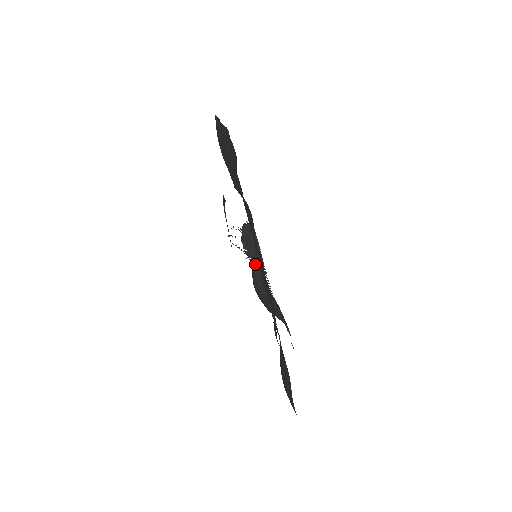
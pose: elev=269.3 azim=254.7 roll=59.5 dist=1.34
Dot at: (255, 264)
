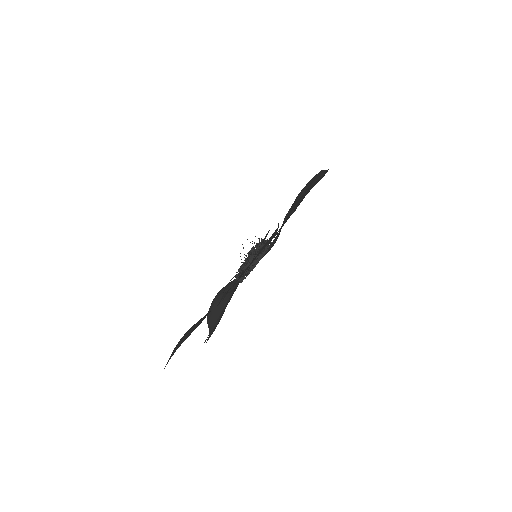
Dot at: (256, 250)
